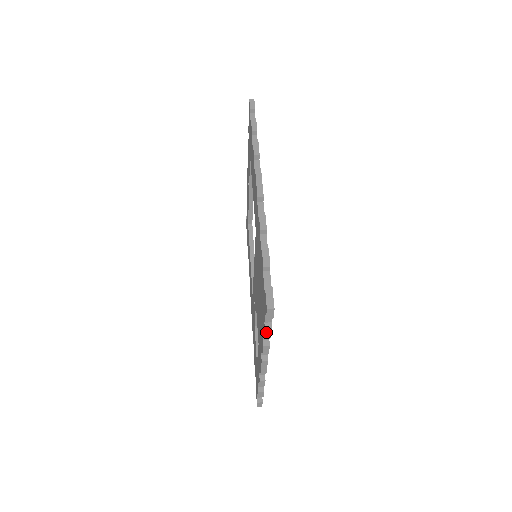
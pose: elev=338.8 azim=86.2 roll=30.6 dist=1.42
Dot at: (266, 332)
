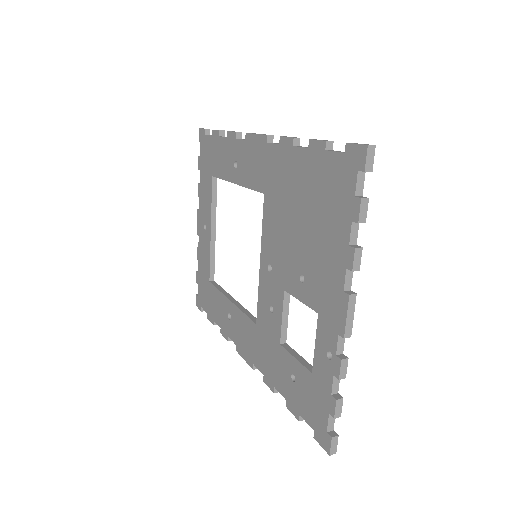
Dot at: (361, 208)
